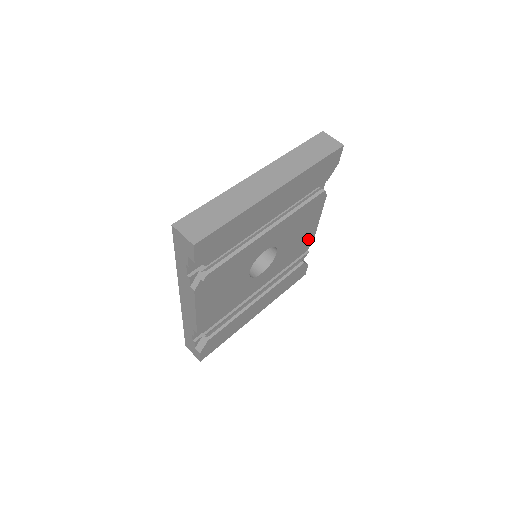
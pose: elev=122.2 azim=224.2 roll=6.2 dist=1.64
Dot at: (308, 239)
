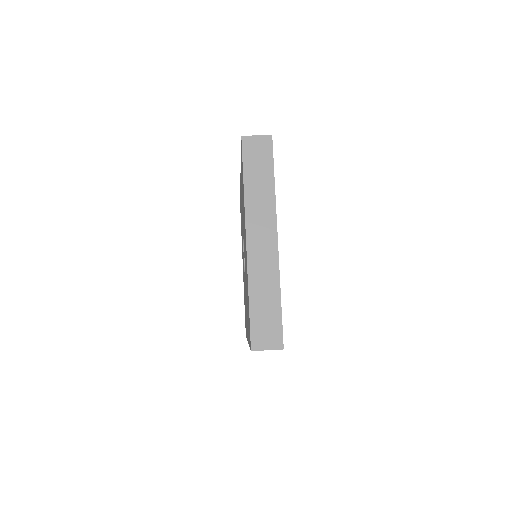
Dot at: occluded
